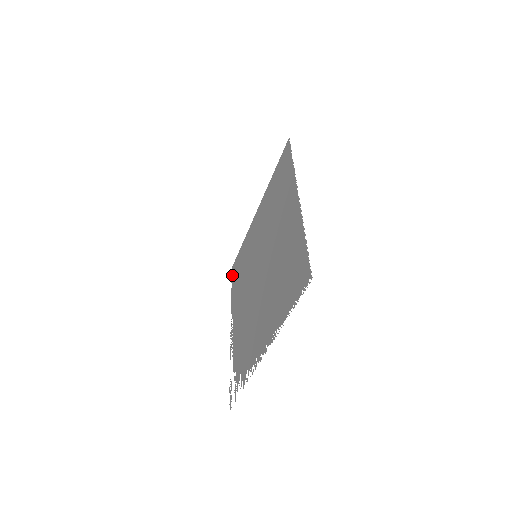
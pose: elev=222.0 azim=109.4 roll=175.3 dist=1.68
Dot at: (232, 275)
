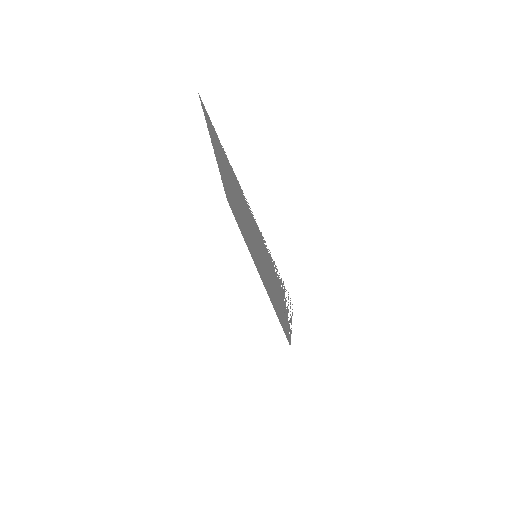
Dot at: occluded
